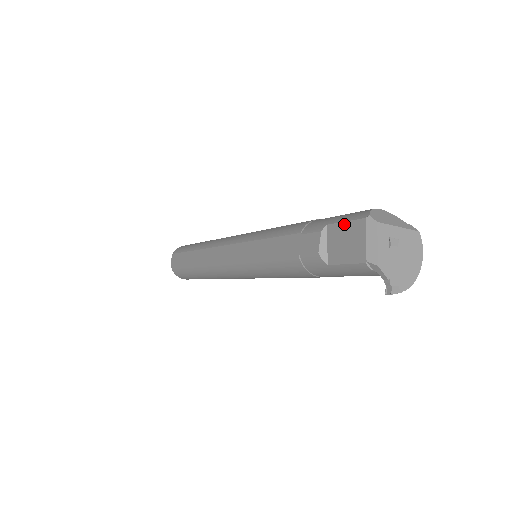
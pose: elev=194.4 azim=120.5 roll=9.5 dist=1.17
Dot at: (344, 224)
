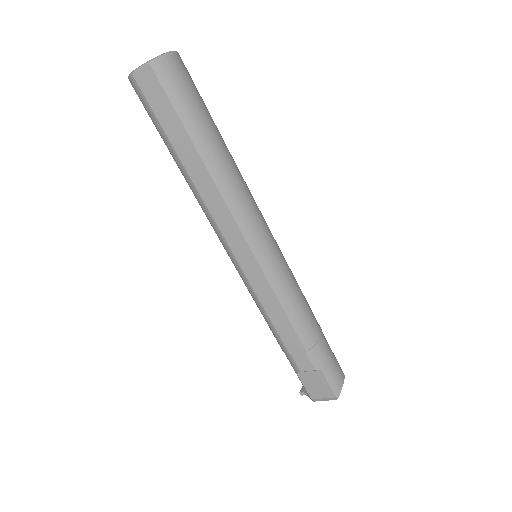
Dot at: (327, 383)
